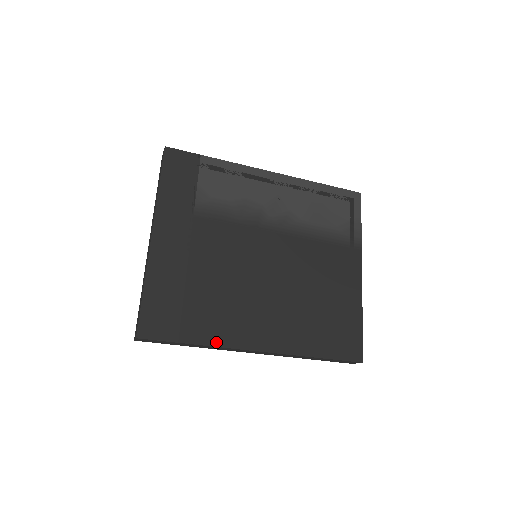
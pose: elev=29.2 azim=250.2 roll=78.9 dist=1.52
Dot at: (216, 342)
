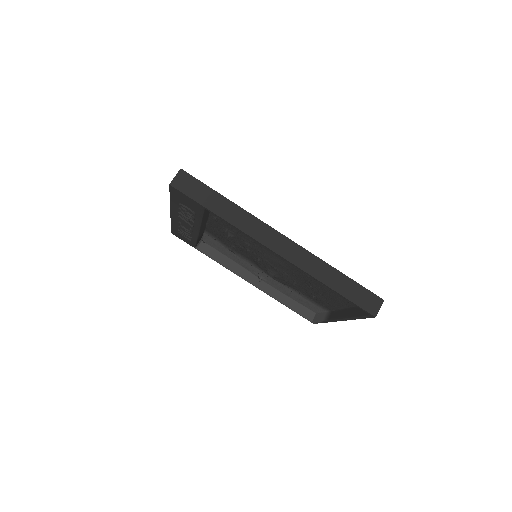
Dot at: (246, 212)
